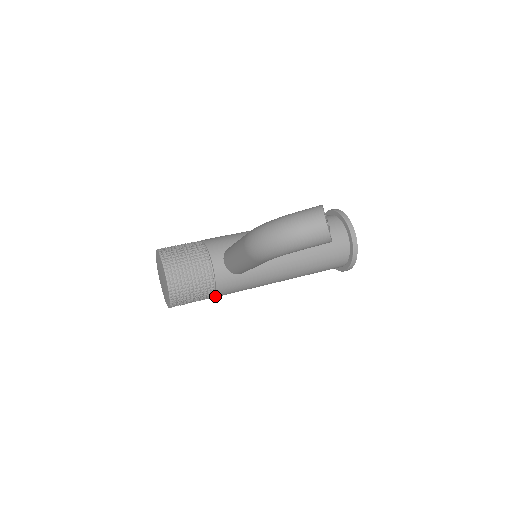
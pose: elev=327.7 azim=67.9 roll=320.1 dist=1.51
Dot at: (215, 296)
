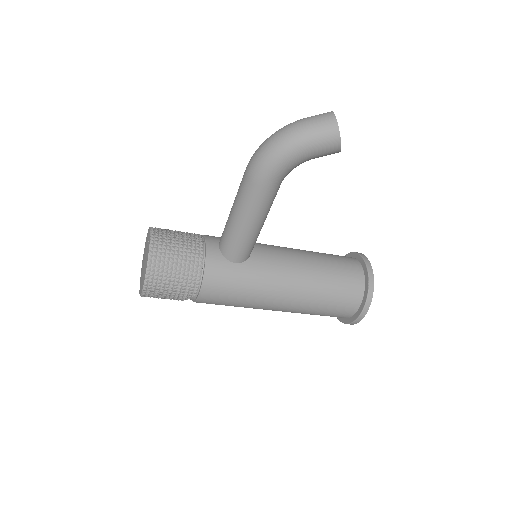
Dot at: (201, 289)
